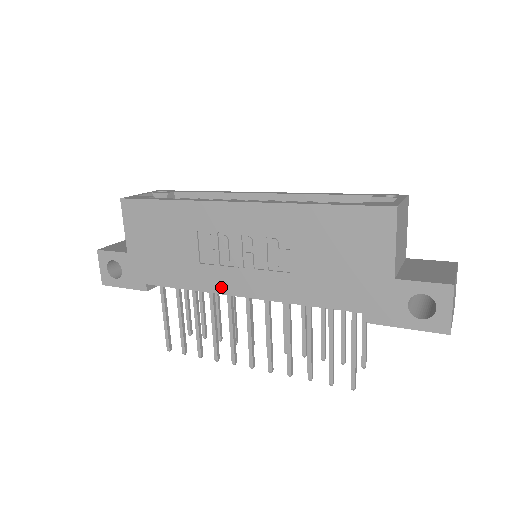
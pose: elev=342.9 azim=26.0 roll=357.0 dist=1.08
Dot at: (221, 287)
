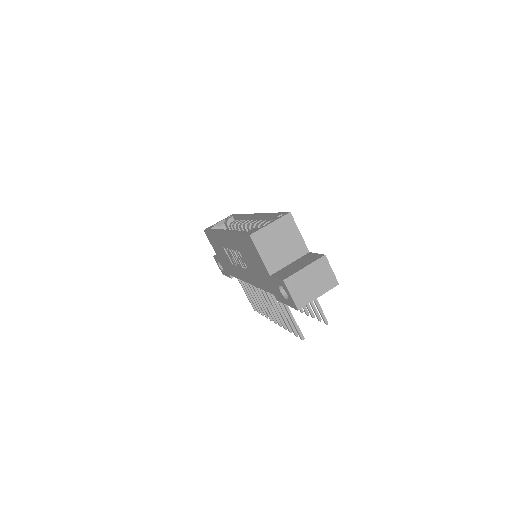
Dot at: (242, 277)
